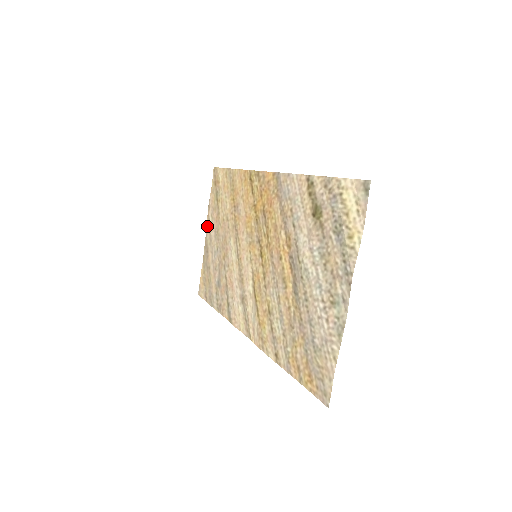
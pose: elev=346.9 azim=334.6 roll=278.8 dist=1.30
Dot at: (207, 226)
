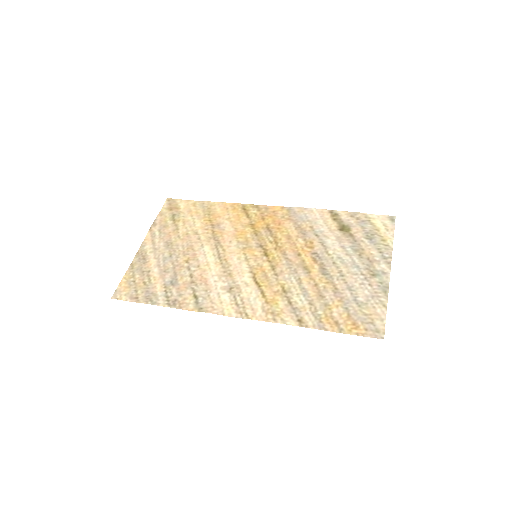
Dot at: (147, 238)
